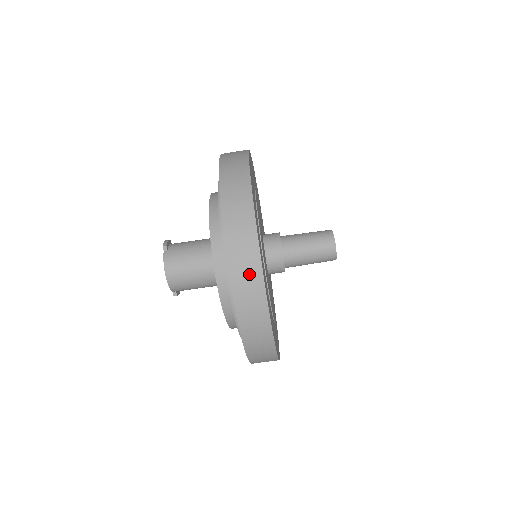
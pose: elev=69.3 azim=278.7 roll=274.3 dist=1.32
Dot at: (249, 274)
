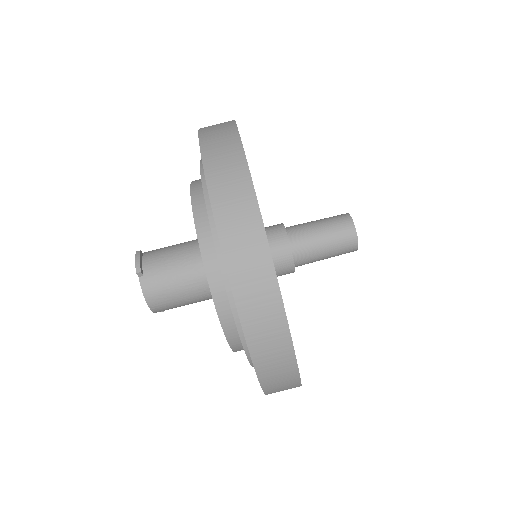
Dot at: (279, 362)
